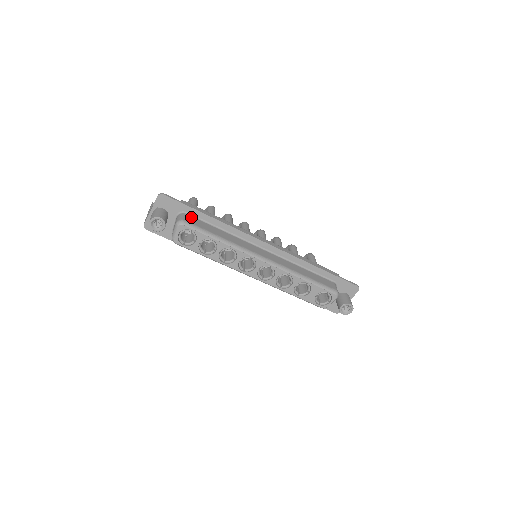
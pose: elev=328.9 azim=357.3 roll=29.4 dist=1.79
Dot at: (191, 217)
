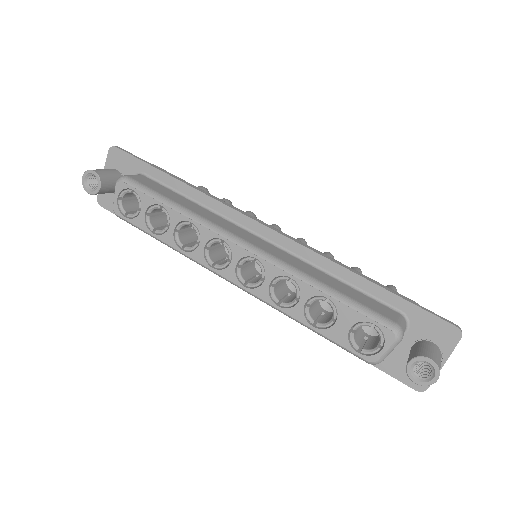
Dot at: (147, 179)
